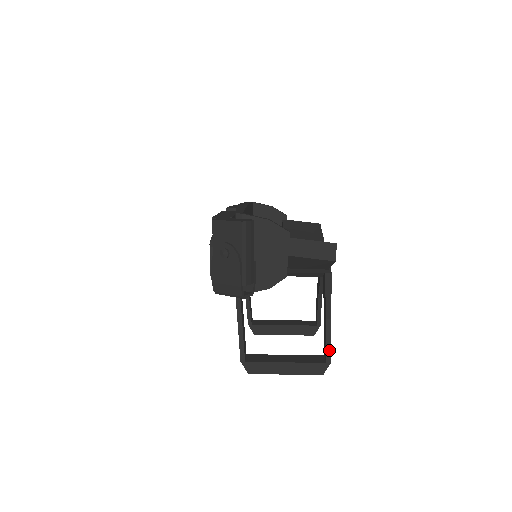
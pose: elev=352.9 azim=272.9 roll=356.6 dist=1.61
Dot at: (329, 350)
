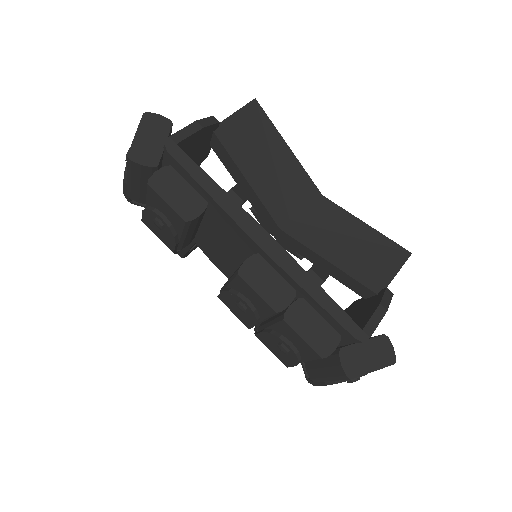
Dot at: occluded
